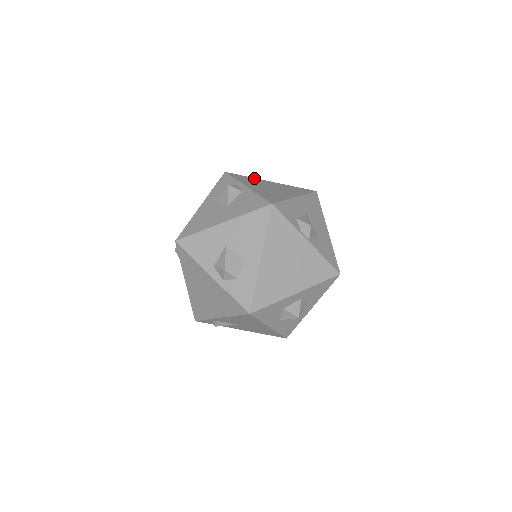
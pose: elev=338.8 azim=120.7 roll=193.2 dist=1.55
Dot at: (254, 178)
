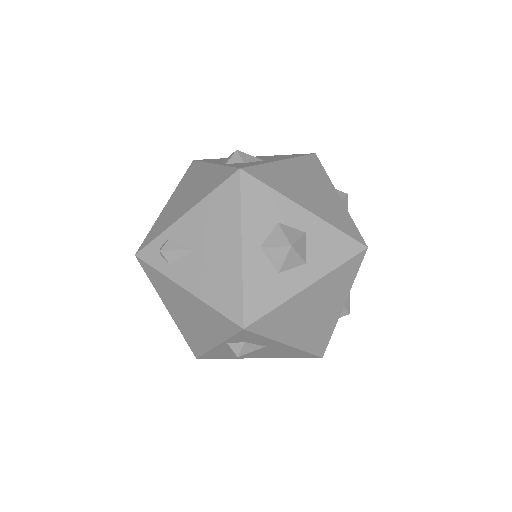
Dot at: occluded
